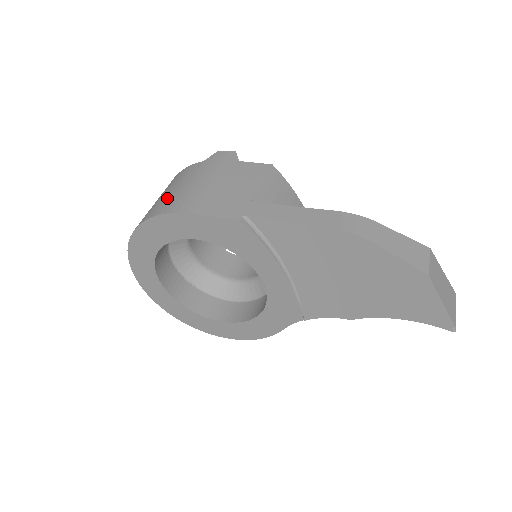
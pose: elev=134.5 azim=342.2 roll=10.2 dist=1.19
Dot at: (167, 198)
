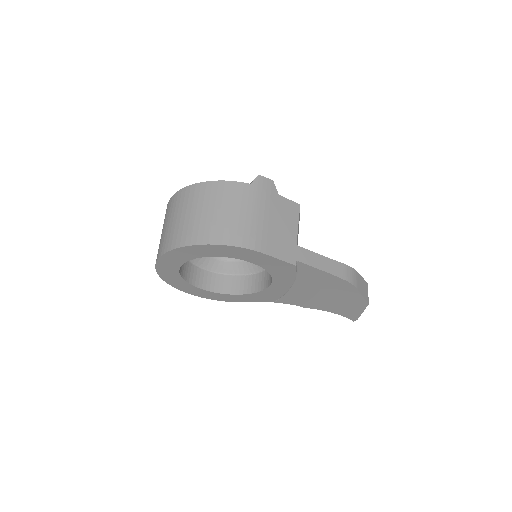
Dot at: (233, 224)
